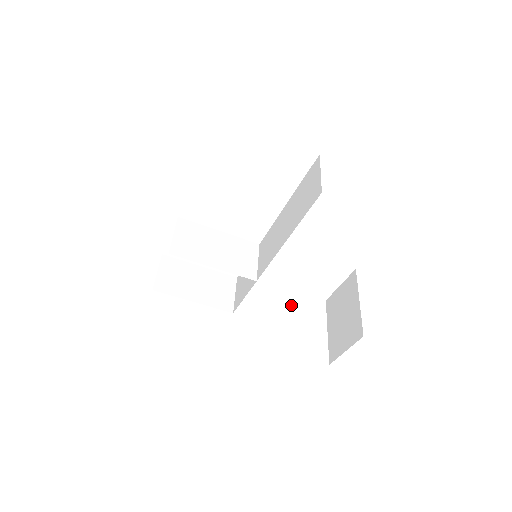
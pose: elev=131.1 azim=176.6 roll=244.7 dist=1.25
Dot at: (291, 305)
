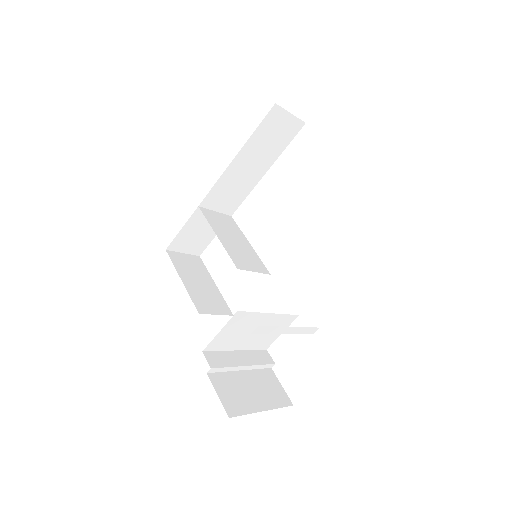
Dot at: (253, 357)
